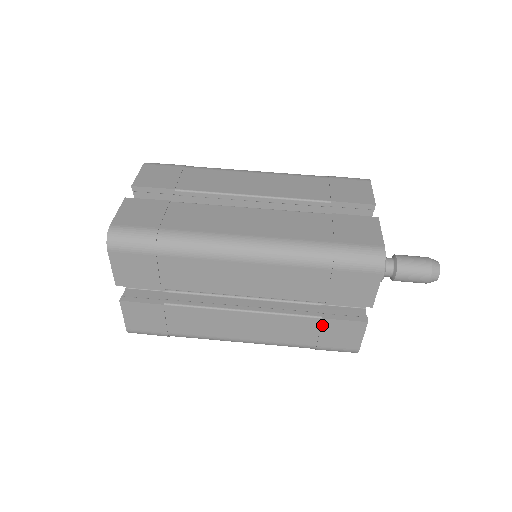
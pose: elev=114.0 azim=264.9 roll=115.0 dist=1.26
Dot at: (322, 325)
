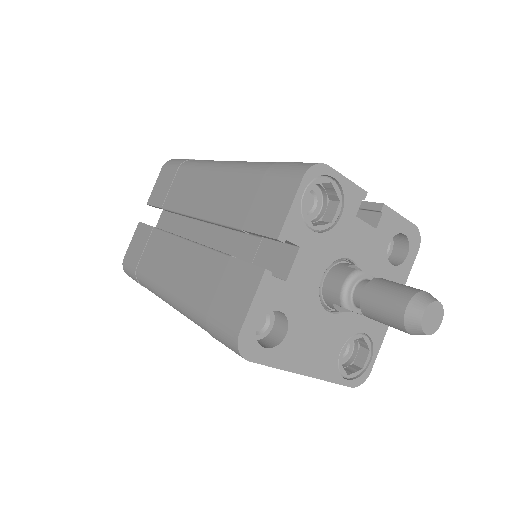
Dot at: (226, 269)
